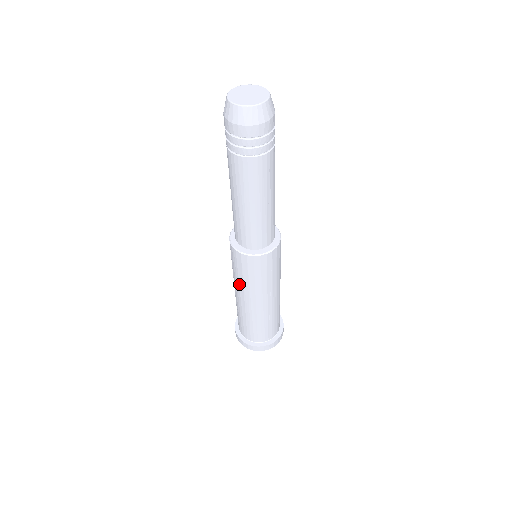
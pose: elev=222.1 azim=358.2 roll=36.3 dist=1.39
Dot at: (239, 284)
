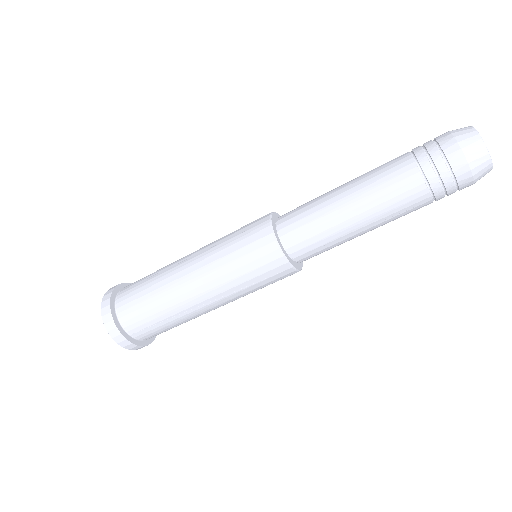
Dot at: (214, 254)
